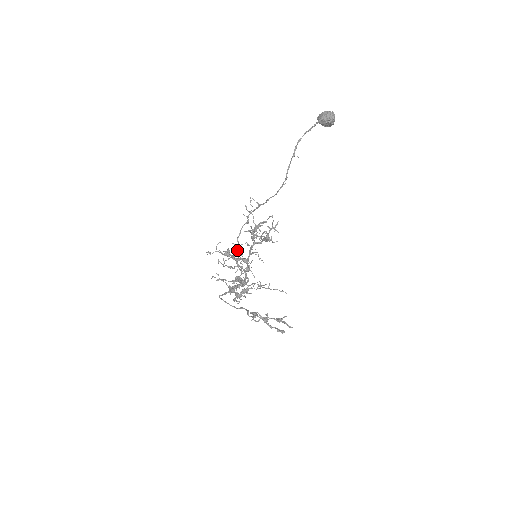
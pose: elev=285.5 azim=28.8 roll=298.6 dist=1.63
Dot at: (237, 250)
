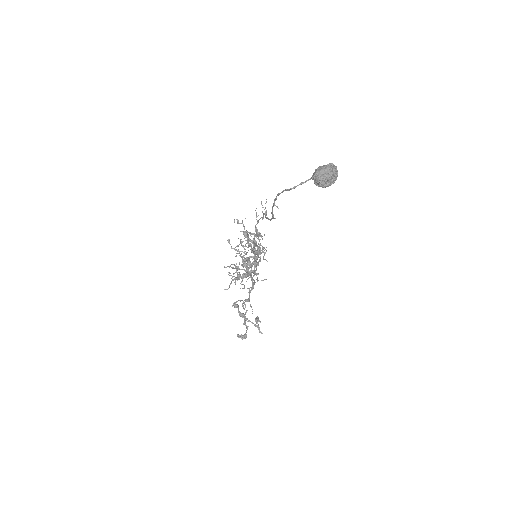
Dot at: (239, 244)
